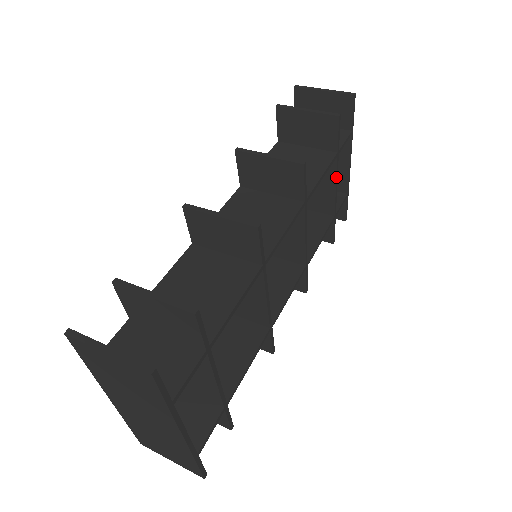
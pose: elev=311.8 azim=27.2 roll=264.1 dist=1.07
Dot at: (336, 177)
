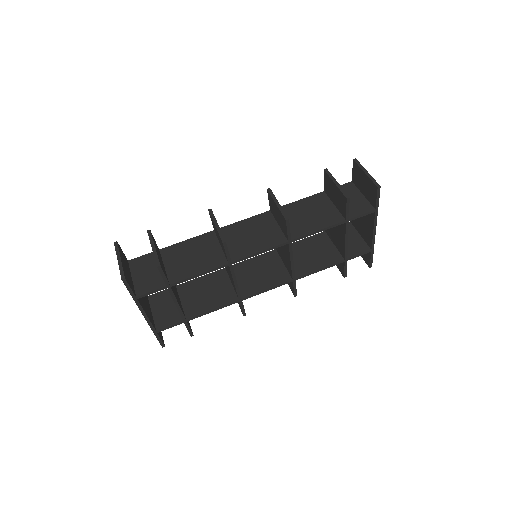
Dot at: (346, 235)
